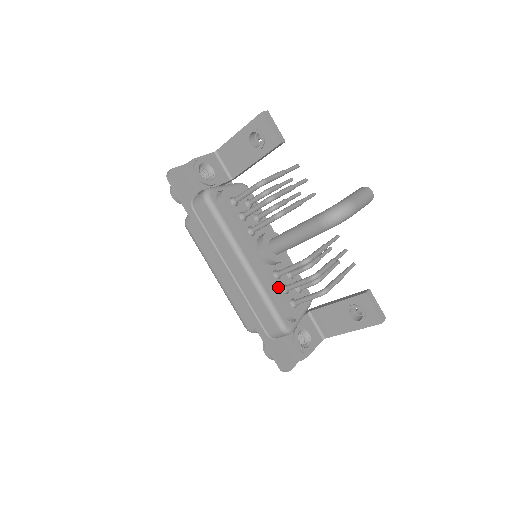
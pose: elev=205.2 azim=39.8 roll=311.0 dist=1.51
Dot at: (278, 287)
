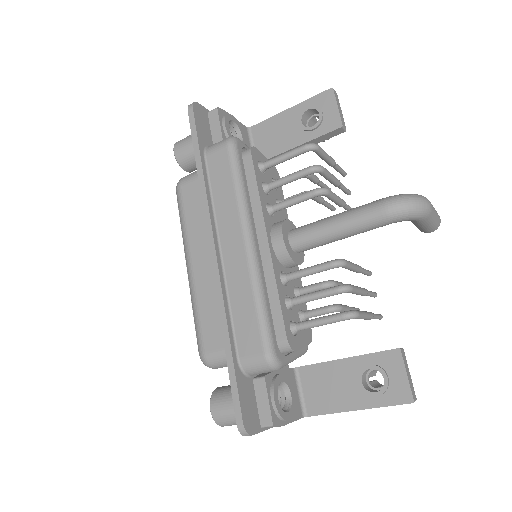
Dot at: (281, 293)
